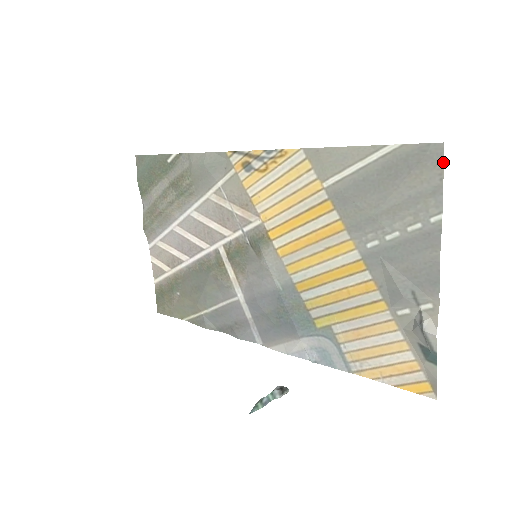
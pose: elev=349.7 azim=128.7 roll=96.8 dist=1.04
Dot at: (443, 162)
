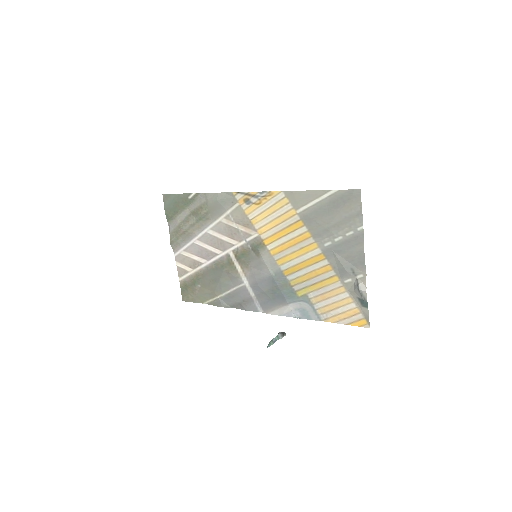
Dot at: occluded
